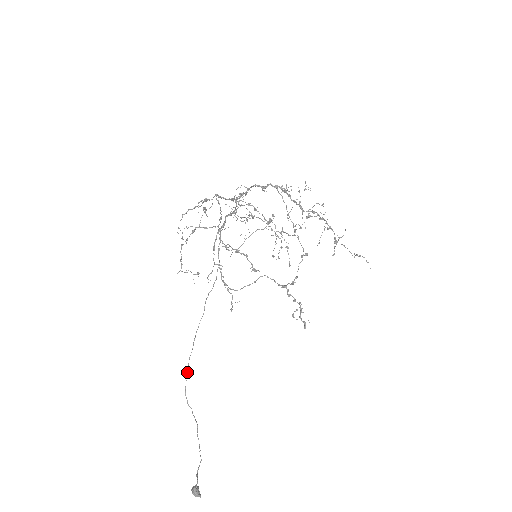
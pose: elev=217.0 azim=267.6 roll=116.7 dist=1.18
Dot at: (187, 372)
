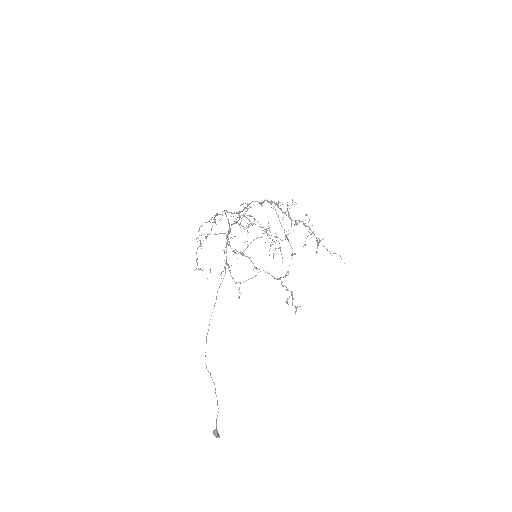
Dot at: occluded
